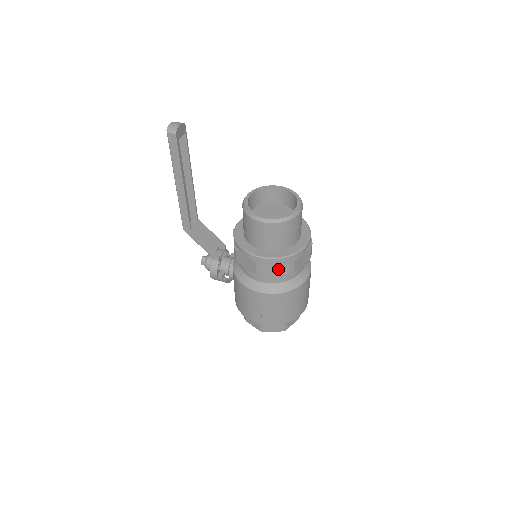
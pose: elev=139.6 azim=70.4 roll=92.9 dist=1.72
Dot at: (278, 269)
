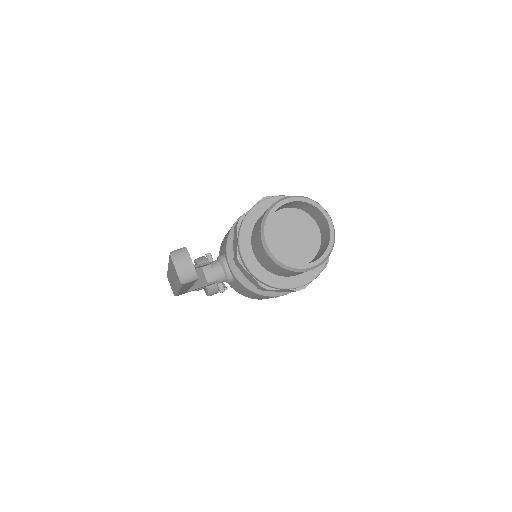
Dot at: occluded
